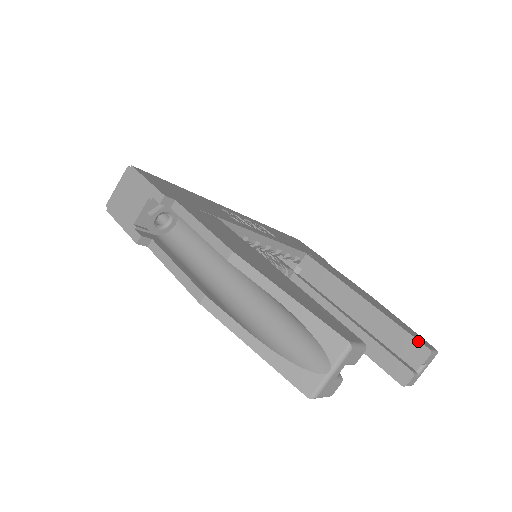
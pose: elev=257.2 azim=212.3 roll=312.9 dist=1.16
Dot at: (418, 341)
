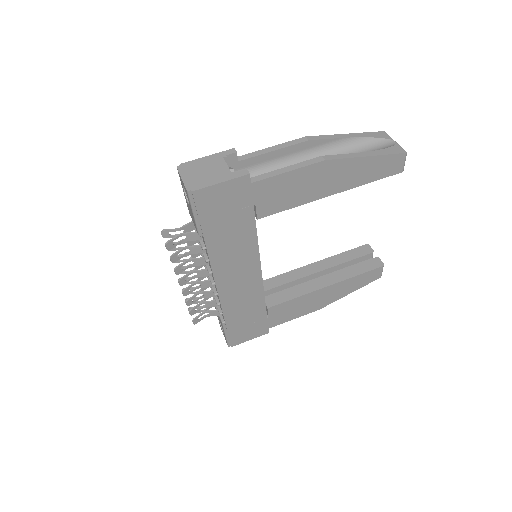
Dot at: (358, 247)
